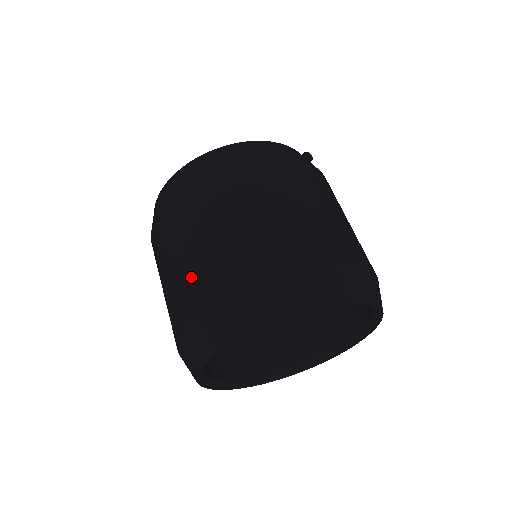
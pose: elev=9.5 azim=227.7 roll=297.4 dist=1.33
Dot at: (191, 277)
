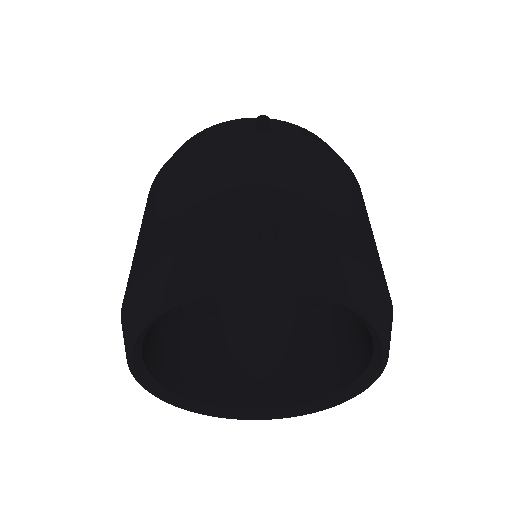
Dot at: occluded
